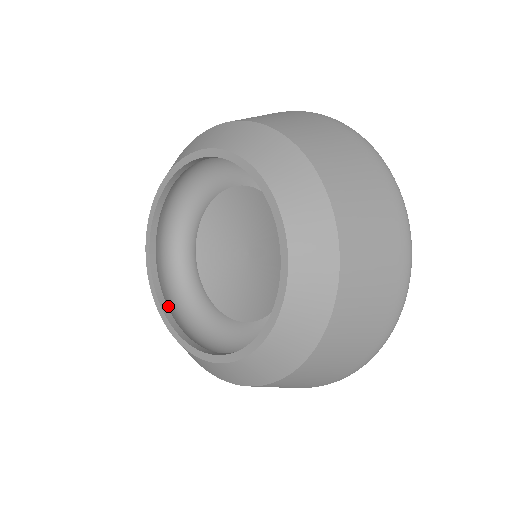
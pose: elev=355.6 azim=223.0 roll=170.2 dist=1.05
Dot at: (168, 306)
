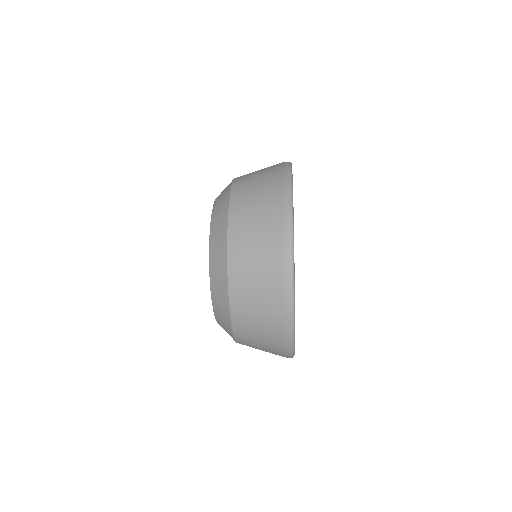
Dot at: occluded
